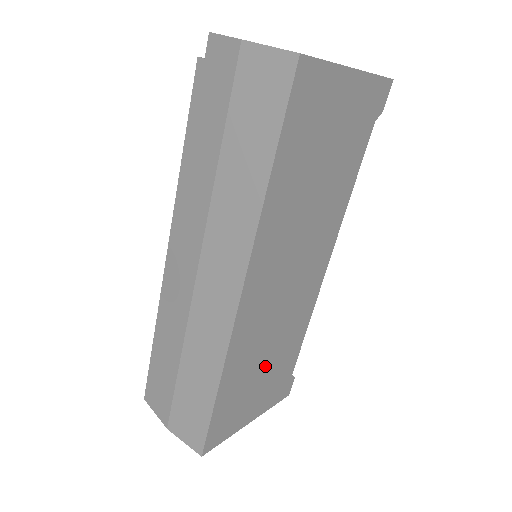
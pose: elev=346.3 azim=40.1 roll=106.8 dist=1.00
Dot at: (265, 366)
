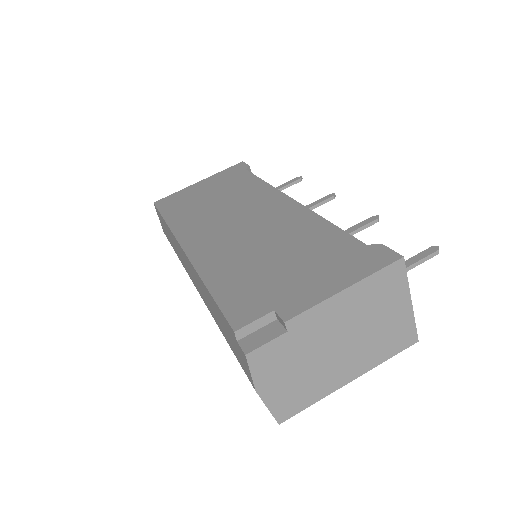
Dot at: occluded
